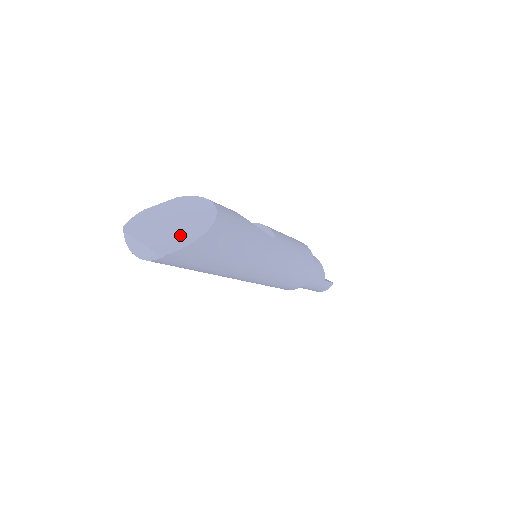
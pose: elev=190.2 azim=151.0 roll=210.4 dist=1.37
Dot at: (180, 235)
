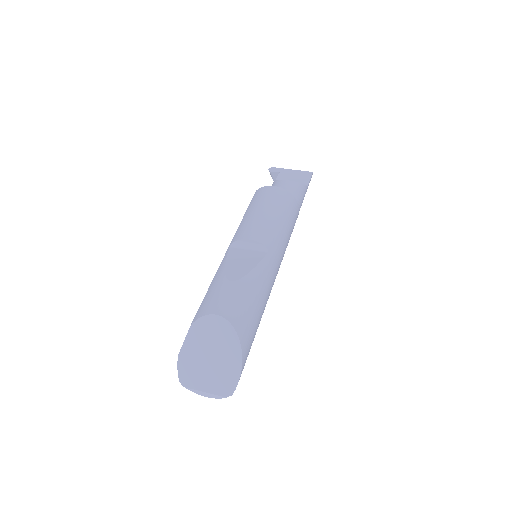
Dot at: (226, 370)
